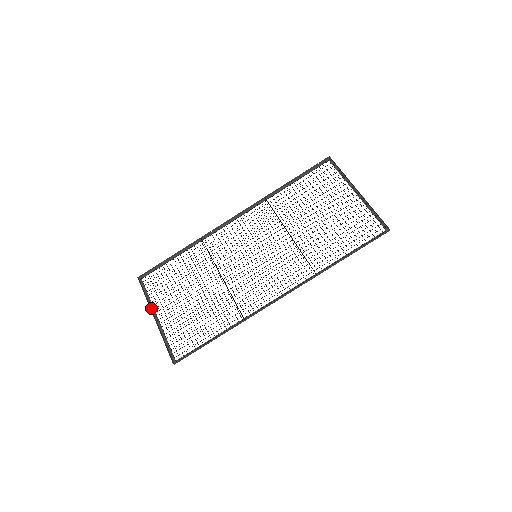
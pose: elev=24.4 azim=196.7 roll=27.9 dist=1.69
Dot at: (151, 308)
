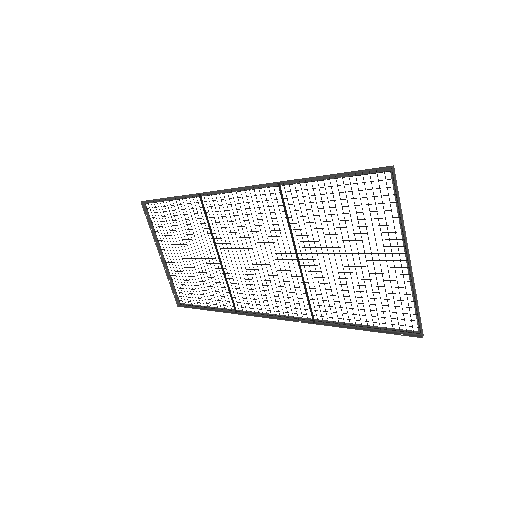
Dot at: (157, 242)
